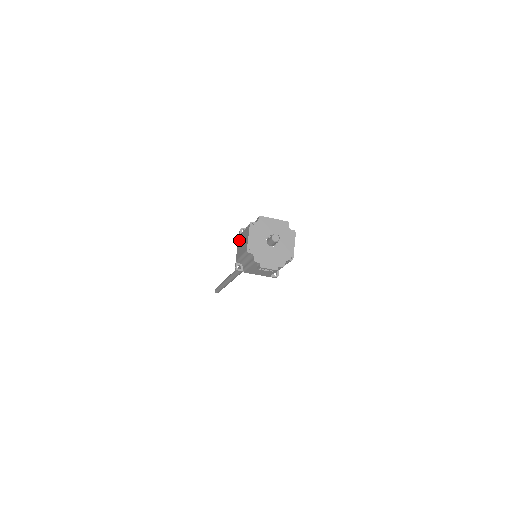
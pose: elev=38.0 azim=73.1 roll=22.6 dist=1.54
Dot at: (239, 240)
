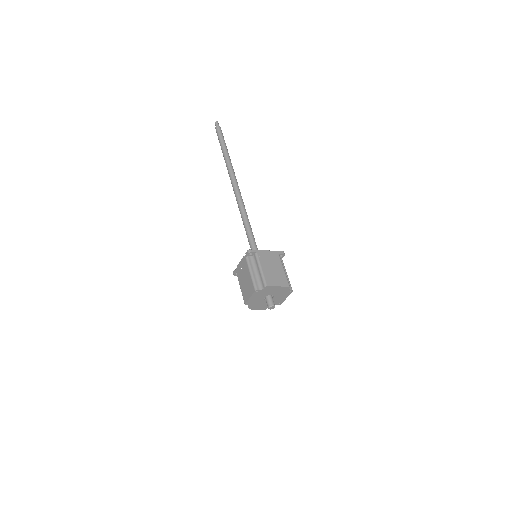
Dot at: (244, 263)
